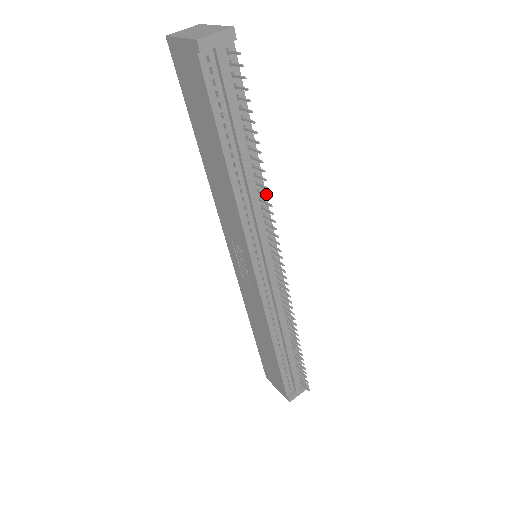
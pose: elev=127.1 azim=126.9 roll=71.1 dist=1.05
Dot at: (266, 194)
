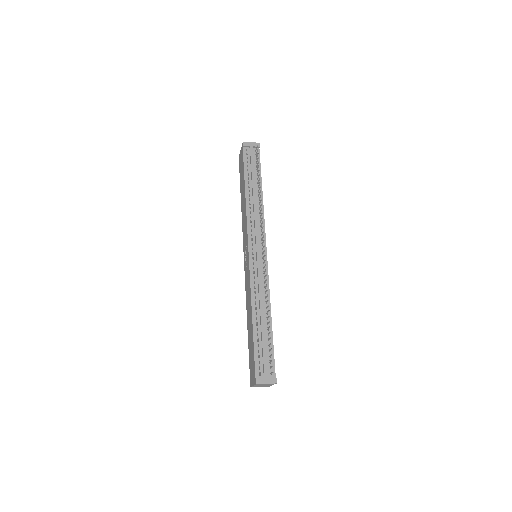
Dot at: (261, 205)
